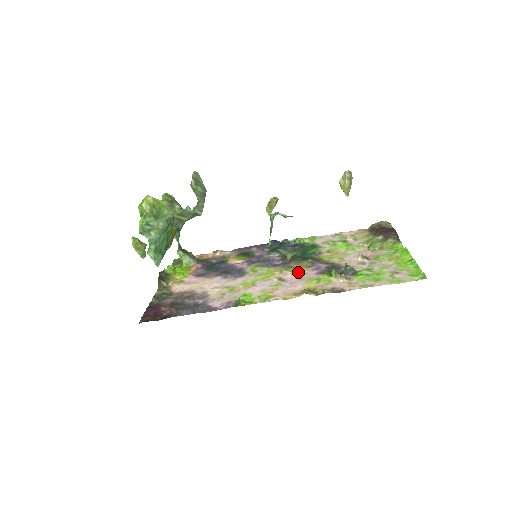
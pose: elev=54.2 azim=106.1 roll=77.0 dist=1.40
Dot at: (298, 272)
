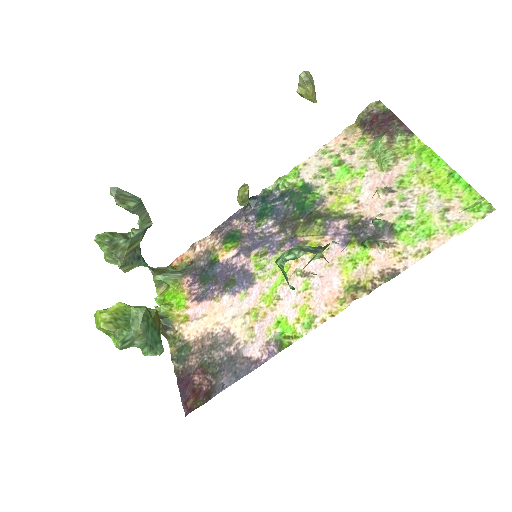
Dot at: occluded
